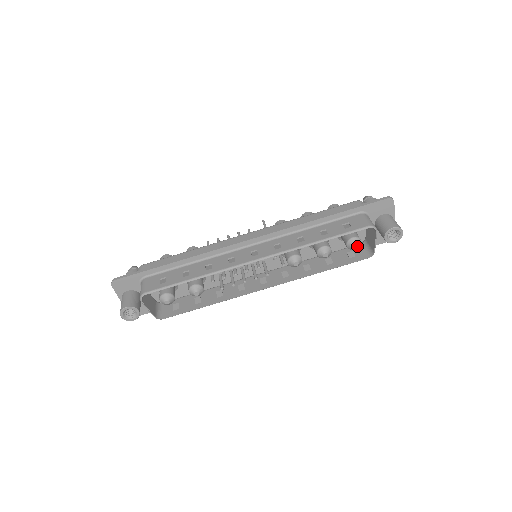
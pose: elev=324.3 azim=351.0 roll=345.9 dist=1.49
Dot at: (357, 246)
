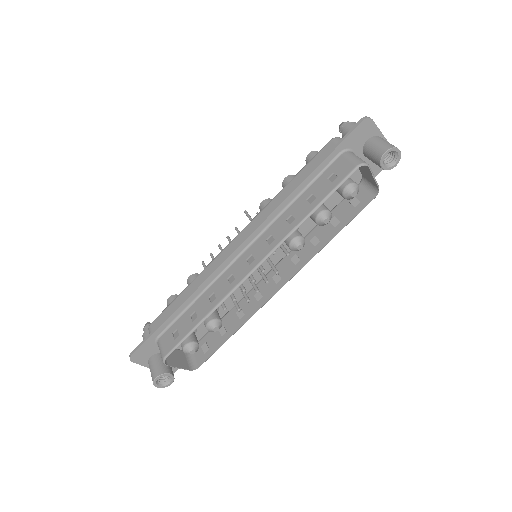
Dot at: (356, 193)
